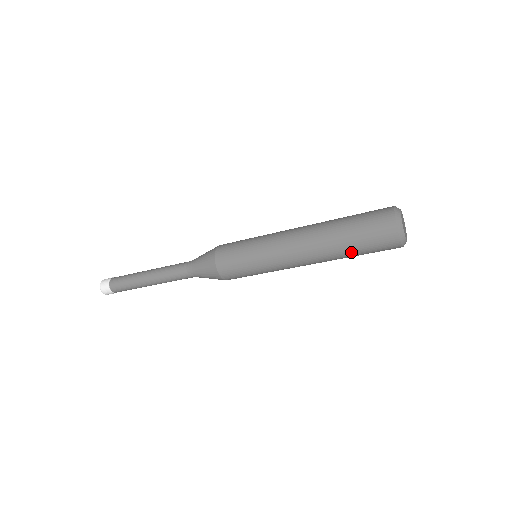
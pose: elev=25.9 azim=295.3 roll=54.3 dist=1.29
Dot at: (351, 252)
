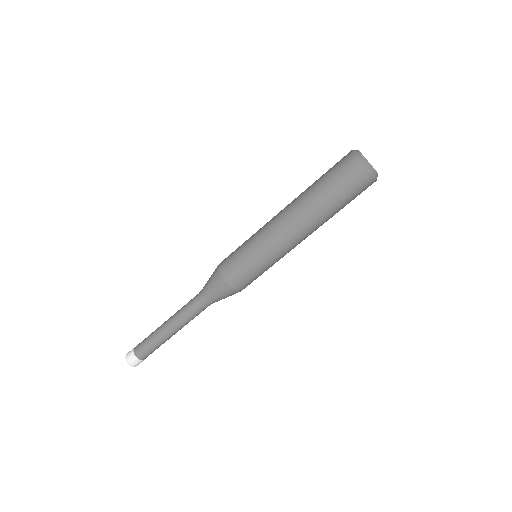
Dot at: (323, 191)
